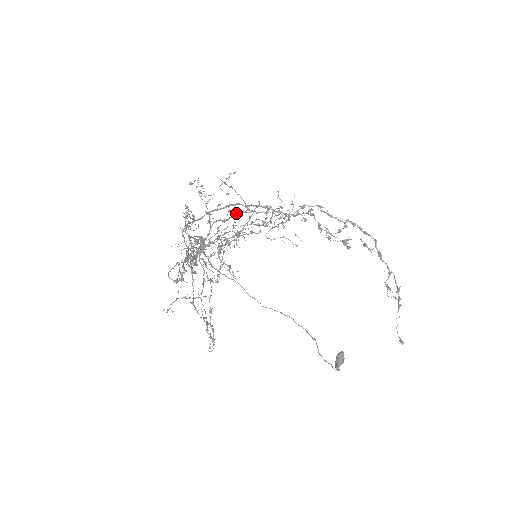
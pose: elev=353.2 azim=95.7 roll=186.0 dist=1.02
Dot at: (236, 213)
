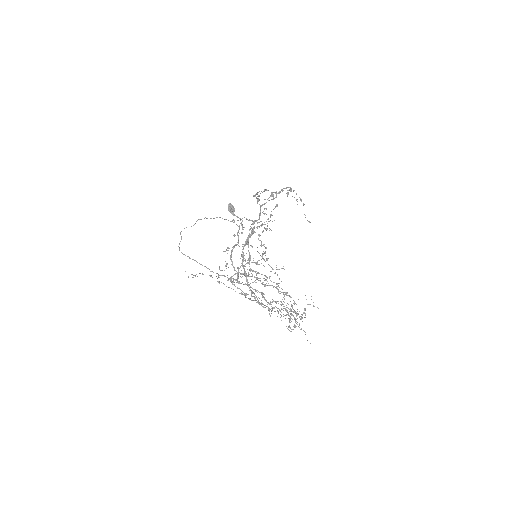
Dot at: occluded
